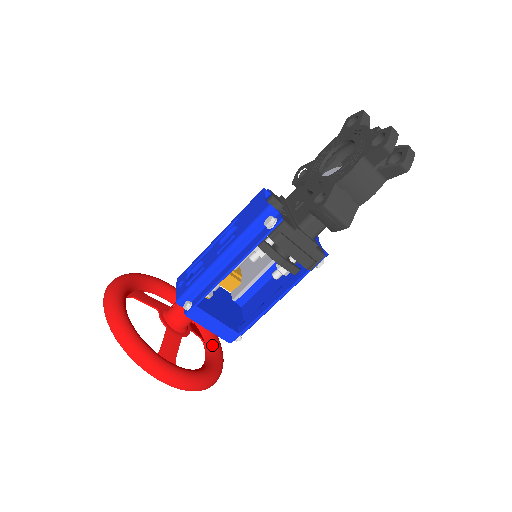
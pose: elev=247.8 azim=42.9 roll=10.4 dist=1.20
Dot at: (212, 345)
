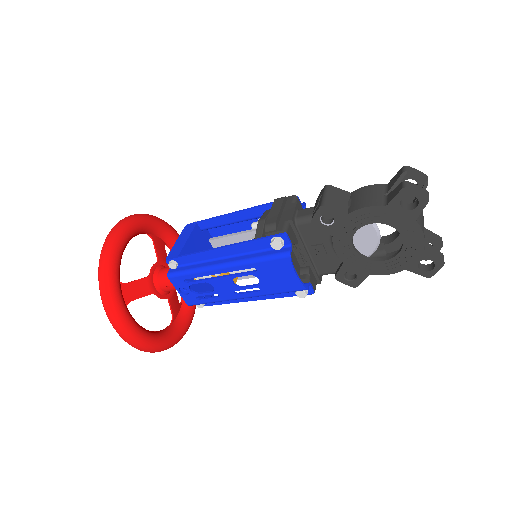
Dot at: occluded
